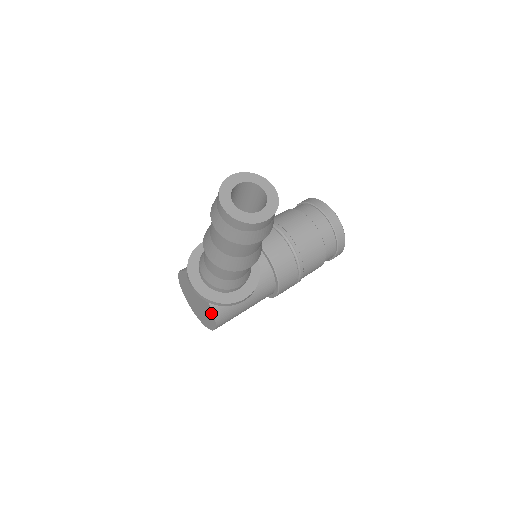
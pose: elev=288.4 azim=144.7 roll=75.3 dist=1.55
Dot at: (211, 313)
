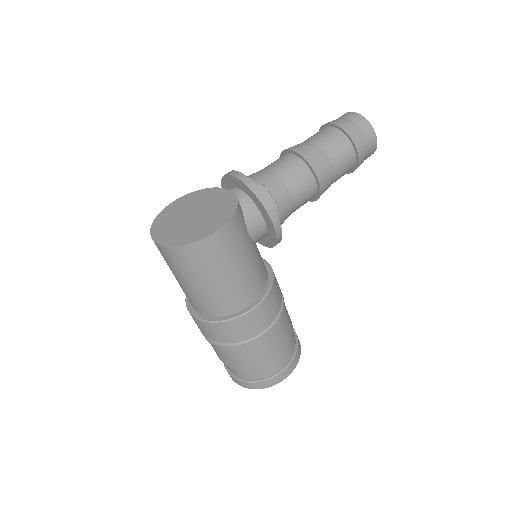
Dot at: (230, 210)
